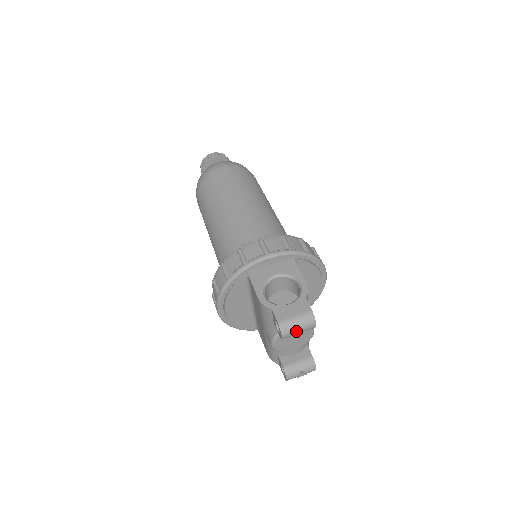
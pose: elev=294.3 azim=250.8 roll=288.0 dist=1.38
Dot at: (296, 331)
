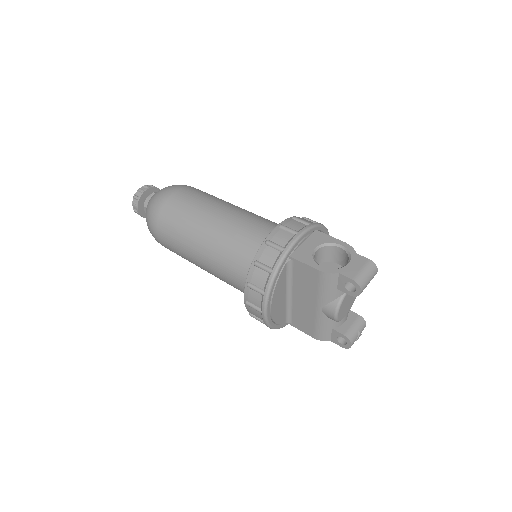
Dot at: (368, 282)
